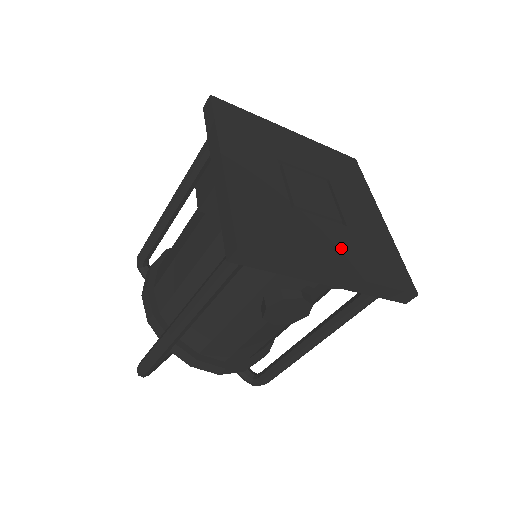
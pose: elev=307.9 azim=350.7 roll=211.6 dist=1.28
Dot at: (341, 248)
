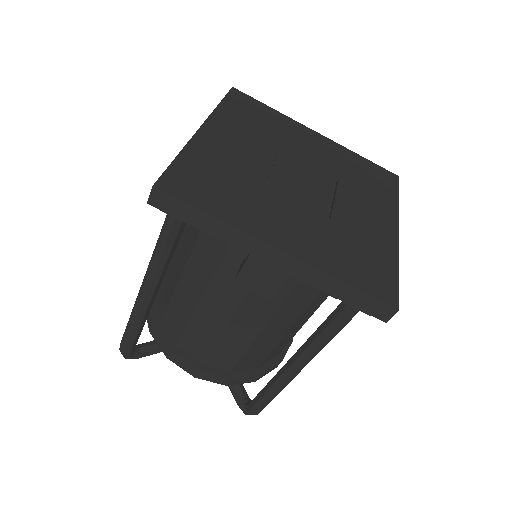
Dot at: (368, 207)
